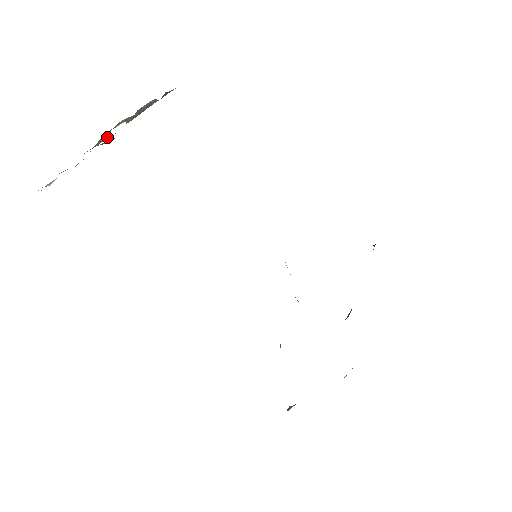
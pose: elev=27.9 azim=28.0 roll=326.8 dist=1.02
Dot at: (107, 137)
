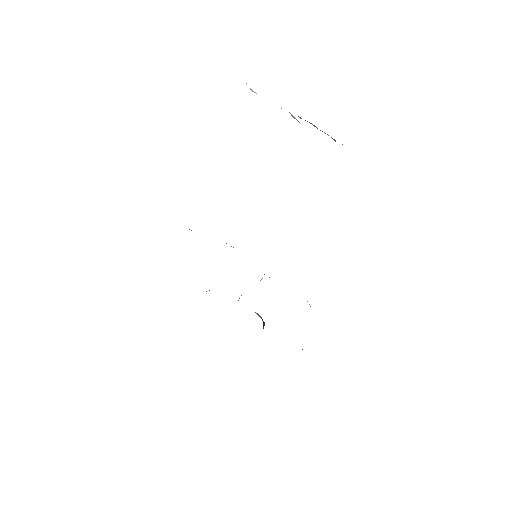
Dot at: (299, 117)
